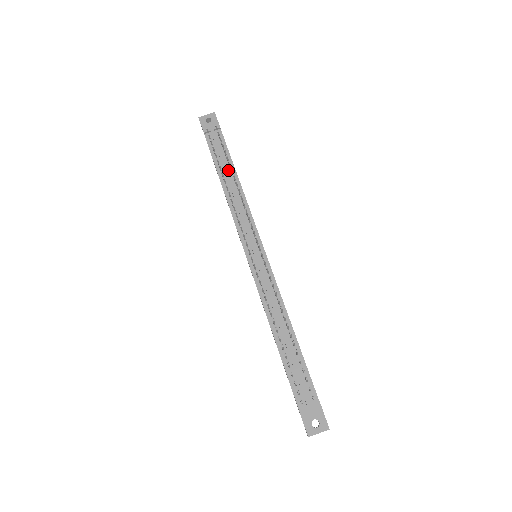
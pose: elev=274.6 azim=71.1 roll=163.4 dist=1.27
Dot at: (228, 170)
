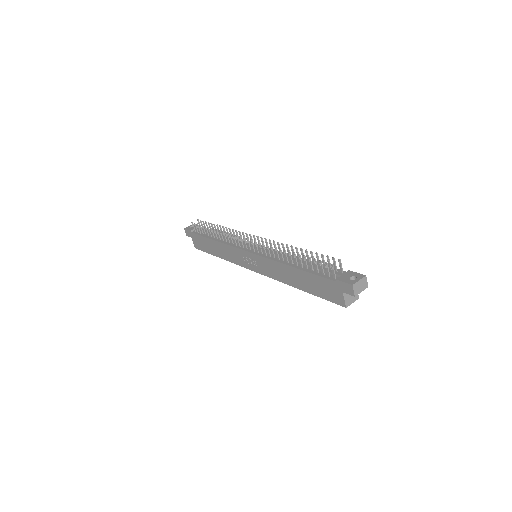
Dot at: occluded
